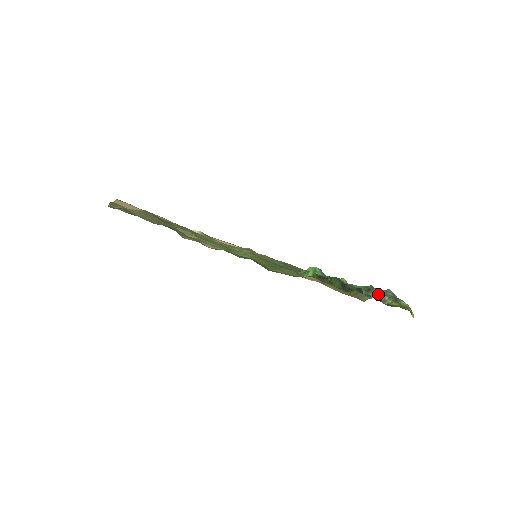
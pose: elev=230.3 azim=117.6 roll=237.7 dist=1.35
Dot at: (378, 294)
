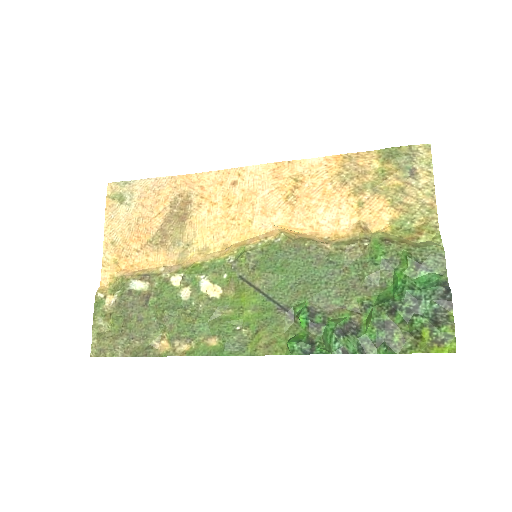
Dot at: (405, 320)
